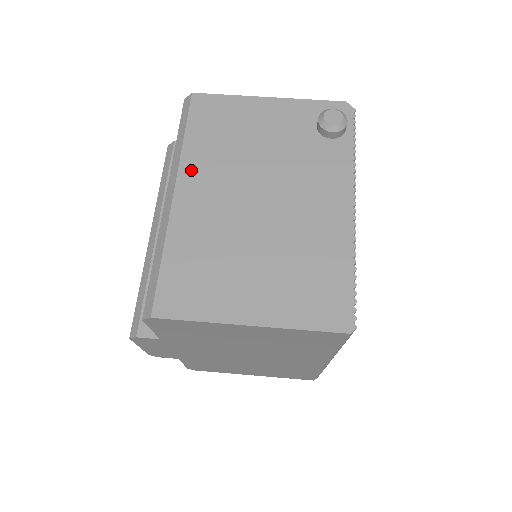
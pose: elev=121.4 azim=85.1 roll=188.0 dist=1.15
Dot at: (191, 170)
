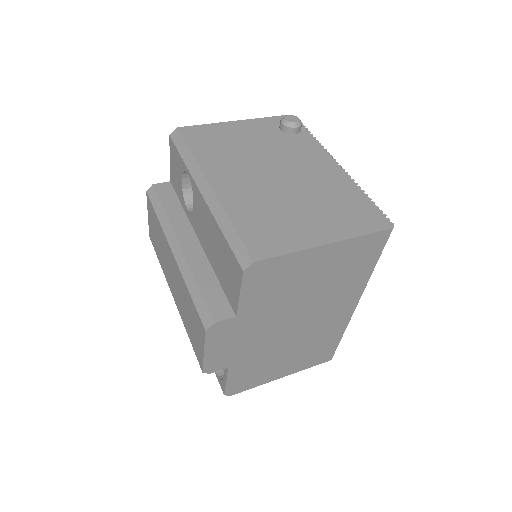
Dot at: (212, 169)
